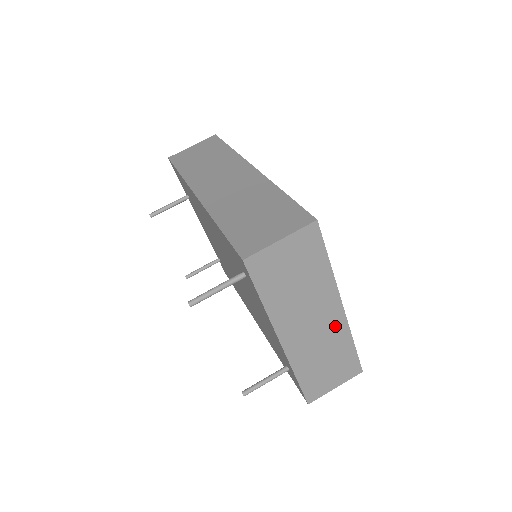
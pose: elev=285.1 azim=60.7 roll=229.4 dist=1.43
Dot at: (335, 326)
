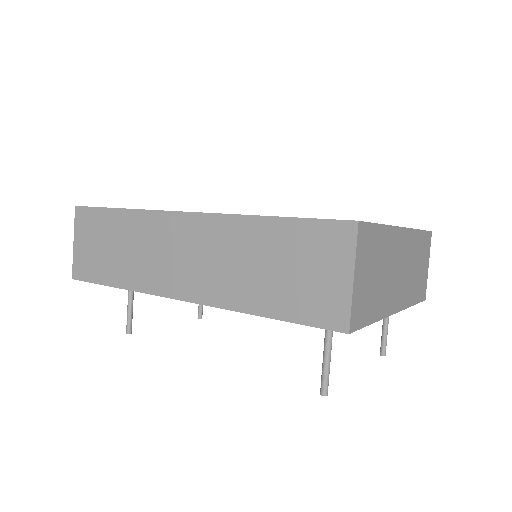
Dot at: (408, 245)
